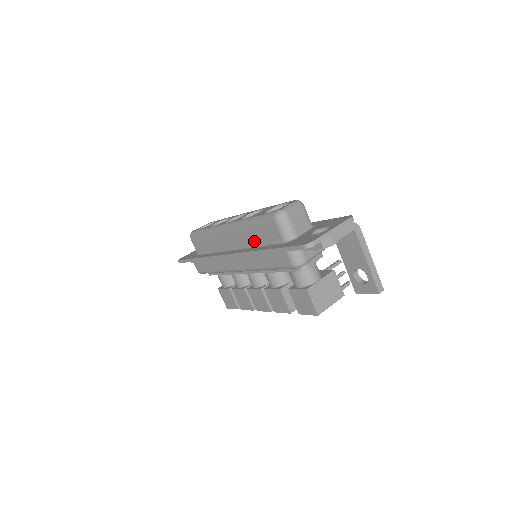
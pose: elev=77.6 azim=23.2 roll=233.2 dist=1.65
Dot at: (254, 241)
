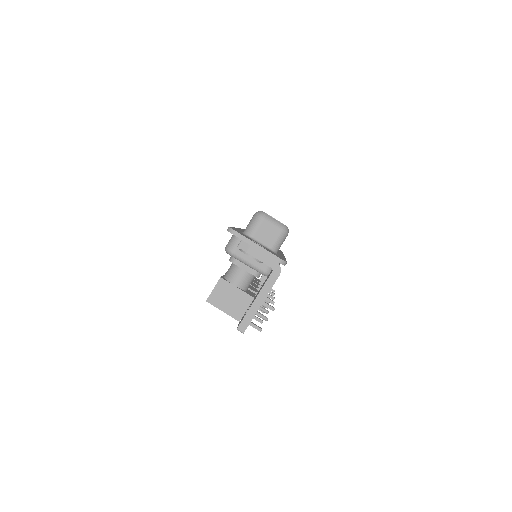
Dot at: occluded
